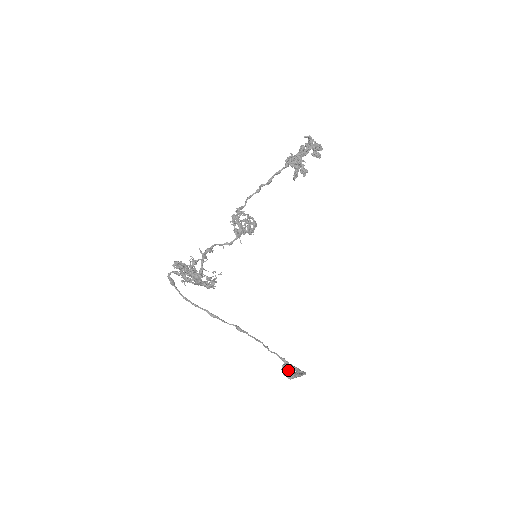
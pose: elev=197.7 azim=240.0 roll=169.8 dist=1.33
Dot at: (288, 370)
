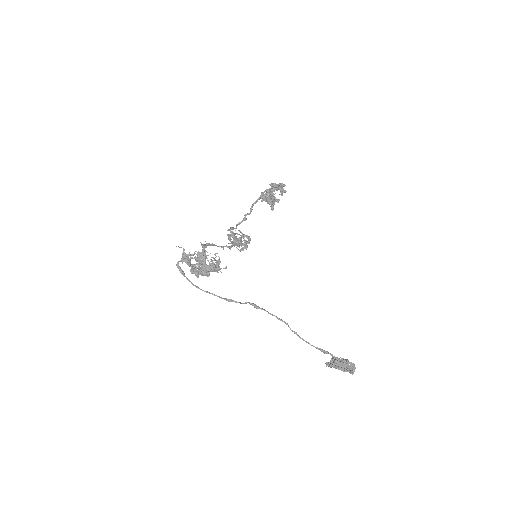
Dot at: occluded
